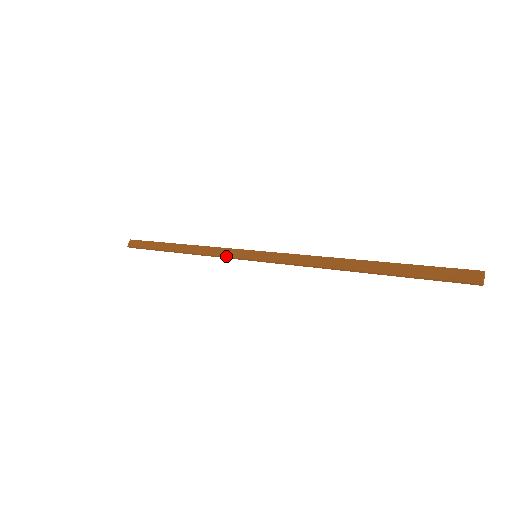
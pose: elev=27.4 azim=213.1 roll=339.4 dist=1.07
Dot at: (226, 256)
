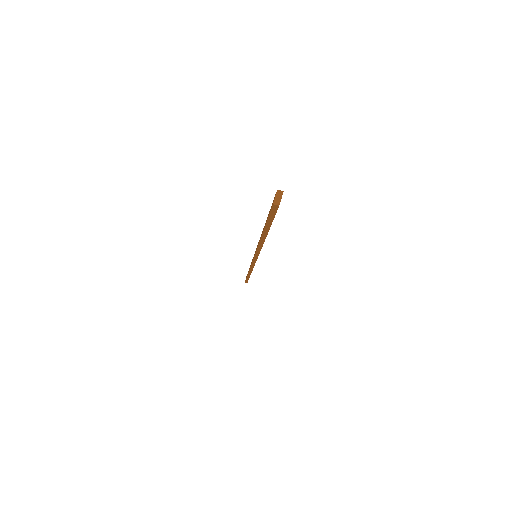
Dot at: (251, 264)
